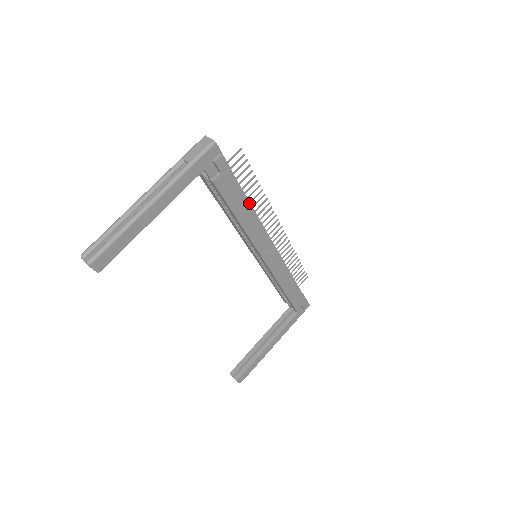
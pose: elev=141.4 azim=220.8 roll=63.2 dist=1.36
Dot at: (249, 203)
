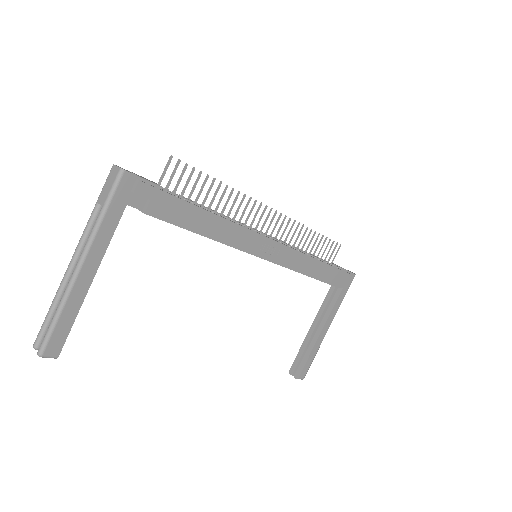
Dot at: (209, 212)
